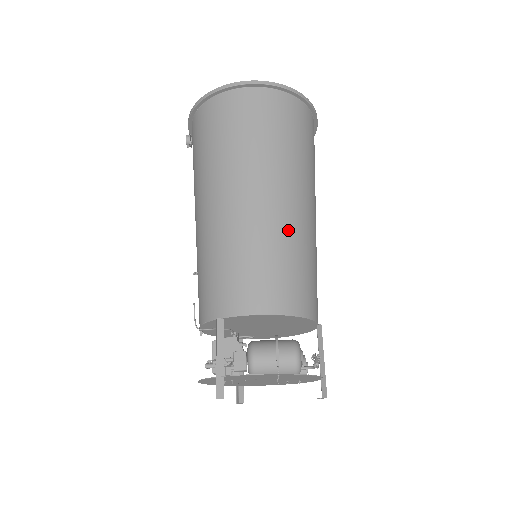
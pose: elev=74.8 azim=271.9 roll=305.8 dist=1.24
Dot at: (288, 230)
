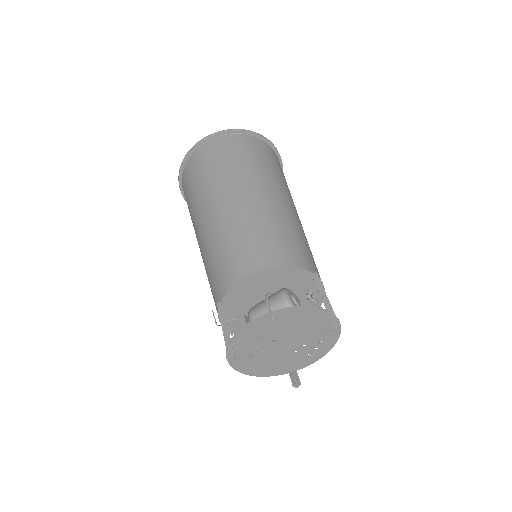
Dot at: (250, 214)
